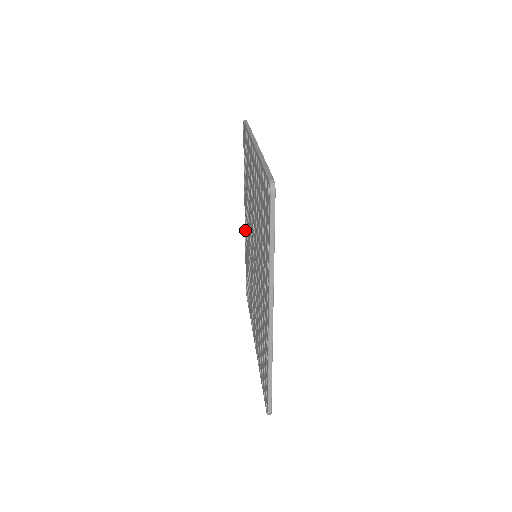
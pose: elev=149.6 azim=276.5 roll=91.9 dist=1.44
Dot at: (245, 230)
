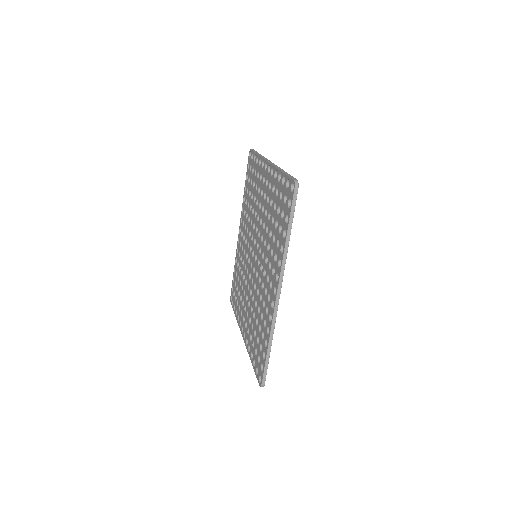
Dot at: (238, 242)
